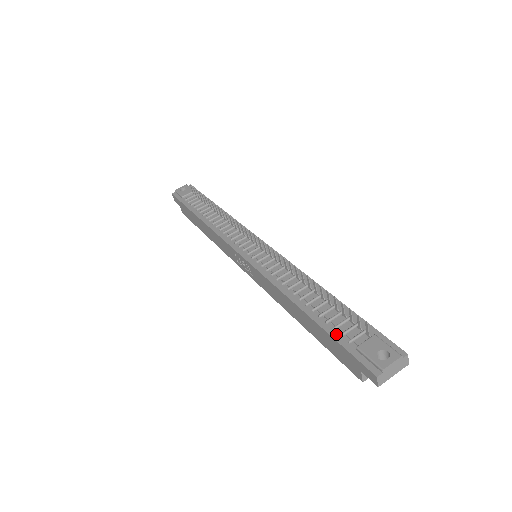
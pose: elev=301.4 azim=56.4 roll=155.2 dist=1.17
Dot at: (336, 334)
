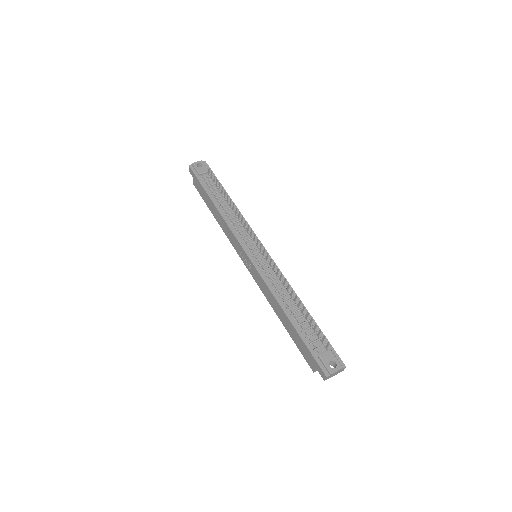
Dot at: (307, 342)
